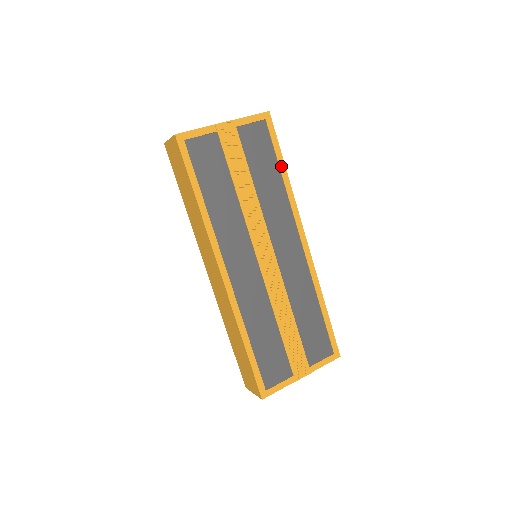
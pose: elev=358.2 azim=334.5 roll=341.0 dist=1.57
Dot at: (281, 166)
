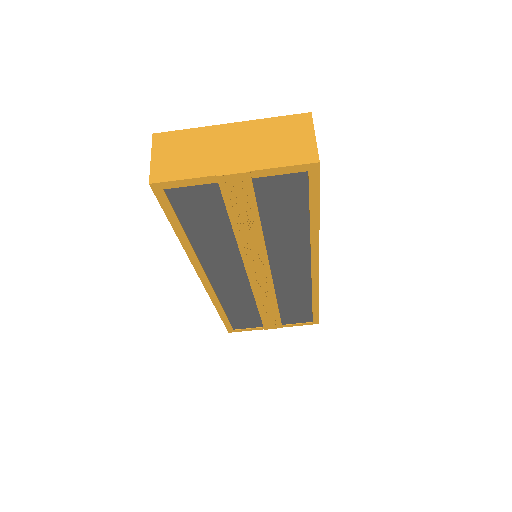
Dot at: (313, 216)
